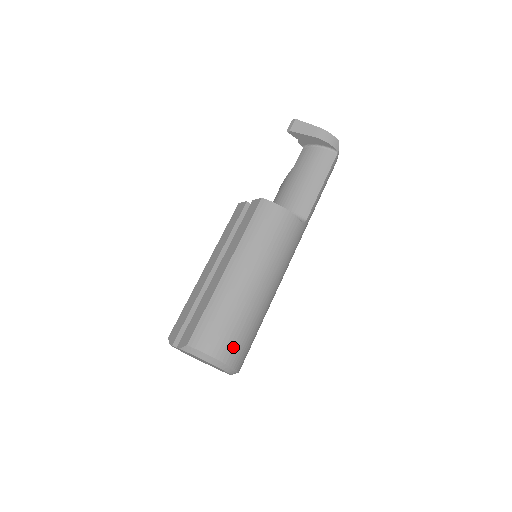
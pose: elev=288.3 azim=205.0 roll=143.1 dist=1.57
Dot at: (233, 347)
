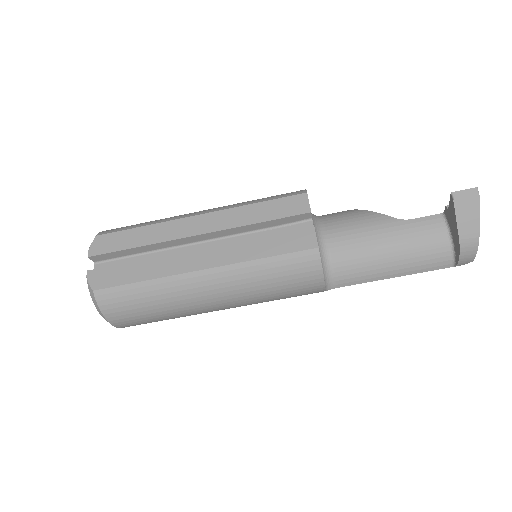
Dot at: (136, 323)
